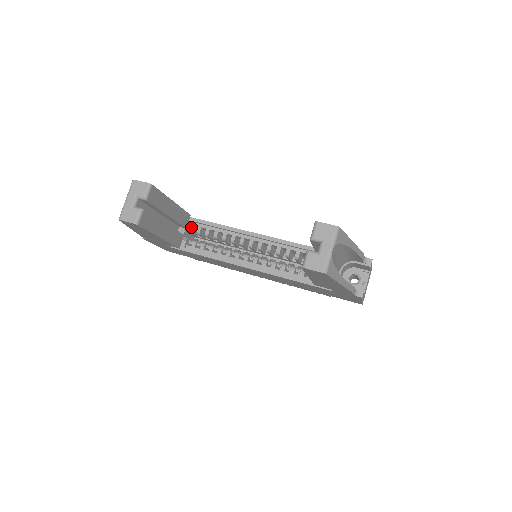
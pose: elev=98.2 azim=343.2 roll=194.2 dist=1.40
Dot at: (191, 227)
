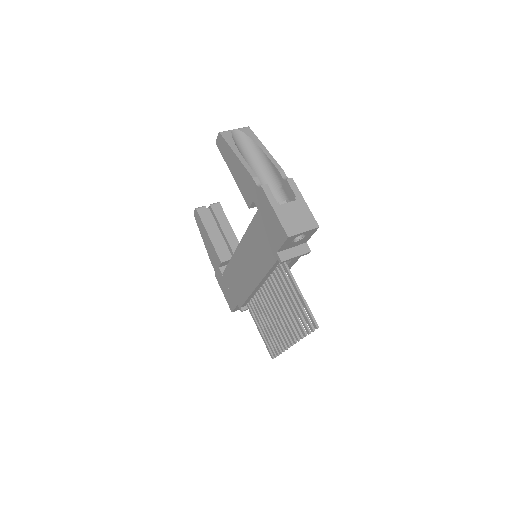
Dot at: occluded
